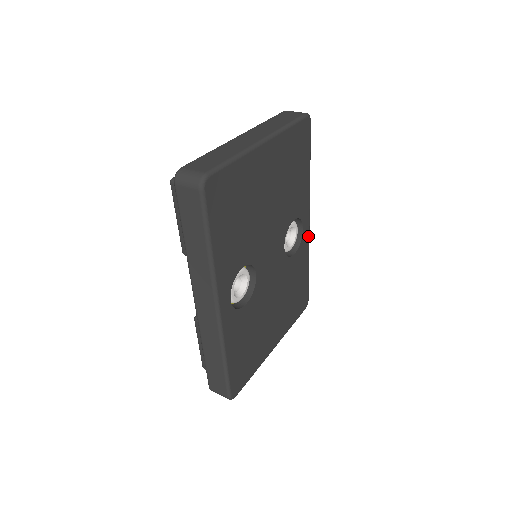
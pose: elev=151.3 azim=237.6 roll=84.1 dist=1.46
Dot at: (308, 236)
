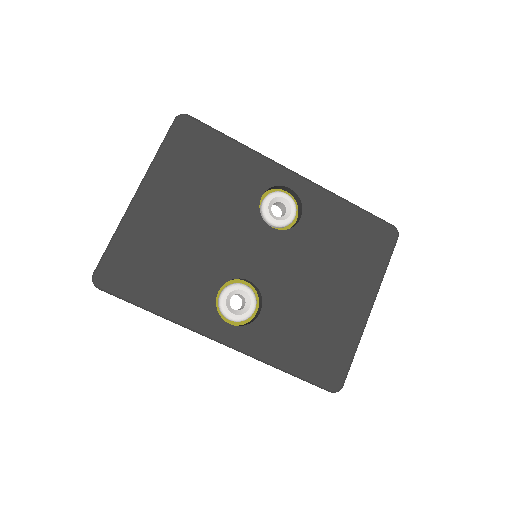
Dot at: (310, 185)
